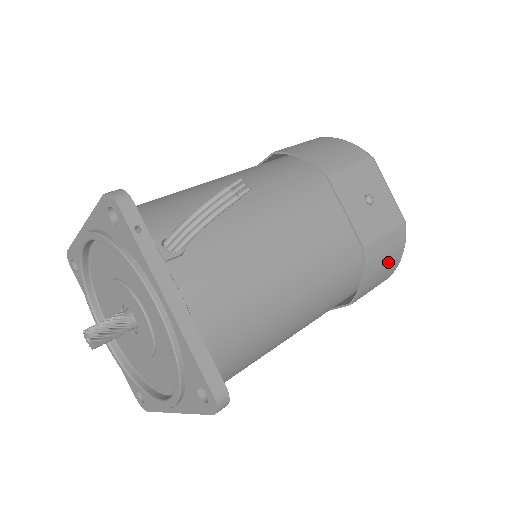
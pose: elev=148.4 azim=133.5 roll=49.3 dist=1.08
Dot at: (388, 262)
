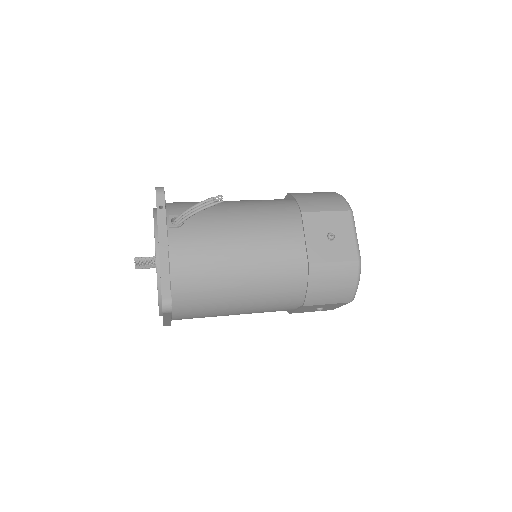
Dot at: (338, 285)
